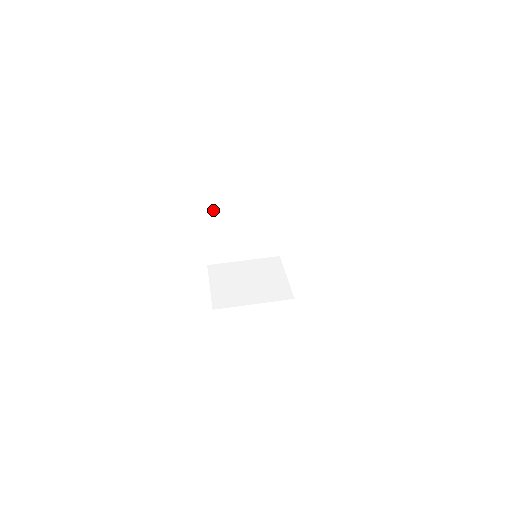
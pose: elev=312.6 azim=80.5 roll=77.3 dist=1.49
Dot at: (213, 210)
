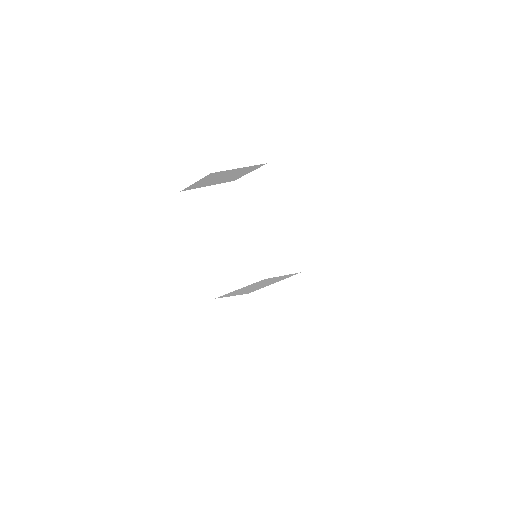
Dot at: (205, 242)
